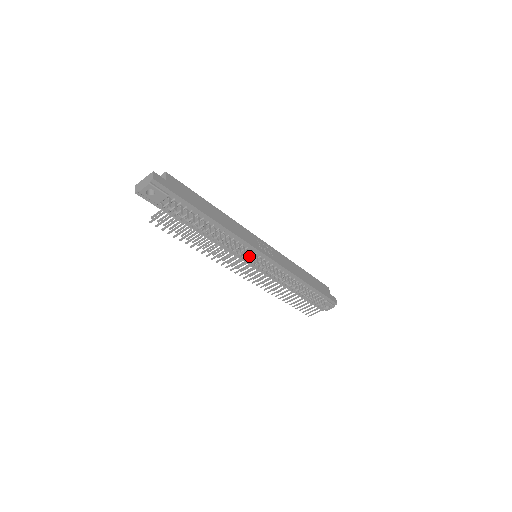
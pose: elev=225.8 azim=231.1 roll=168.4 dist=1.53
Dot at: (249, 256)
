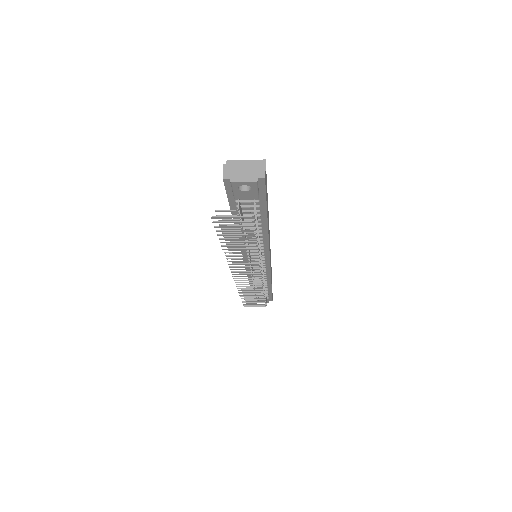
Dot at: occluded
